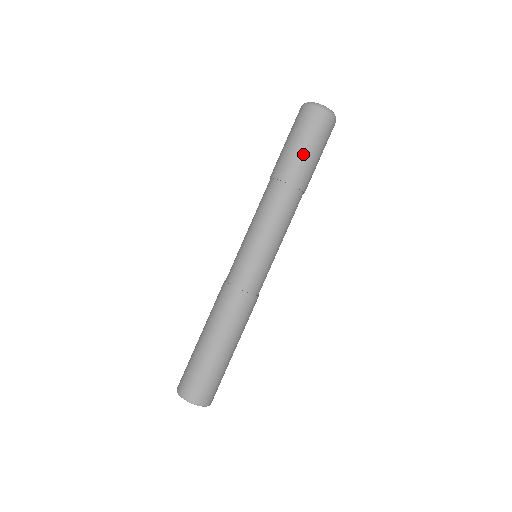
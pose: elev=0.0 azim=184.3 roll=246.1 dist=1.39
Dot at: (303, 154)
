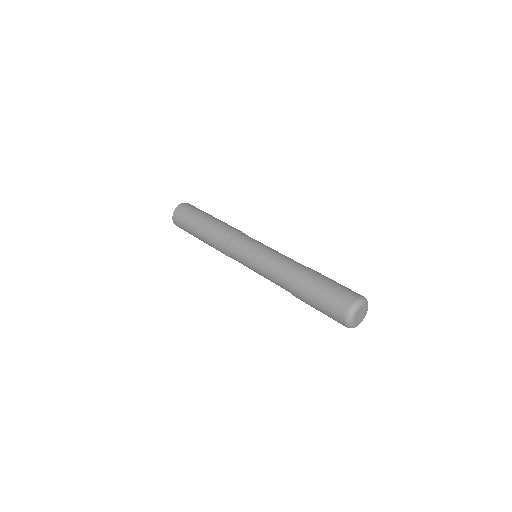
Dot at: (312, 304)
